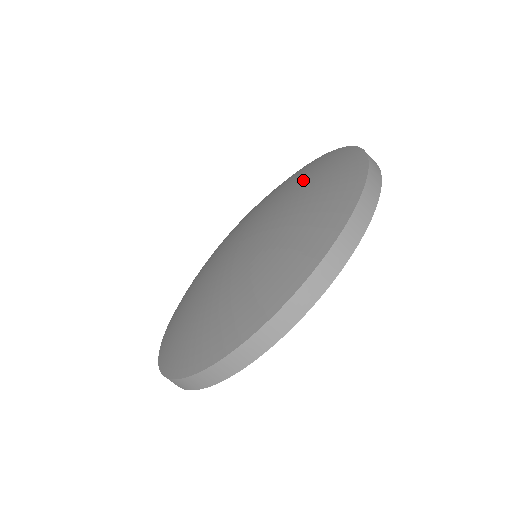
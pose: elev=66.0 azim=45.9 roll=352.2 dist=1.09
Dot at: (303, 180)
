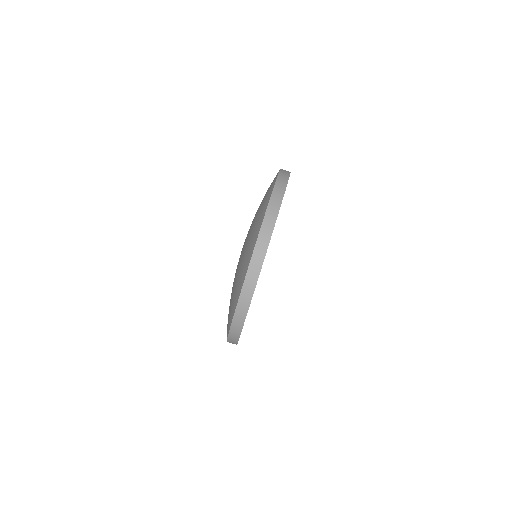
Dot at: occluded
